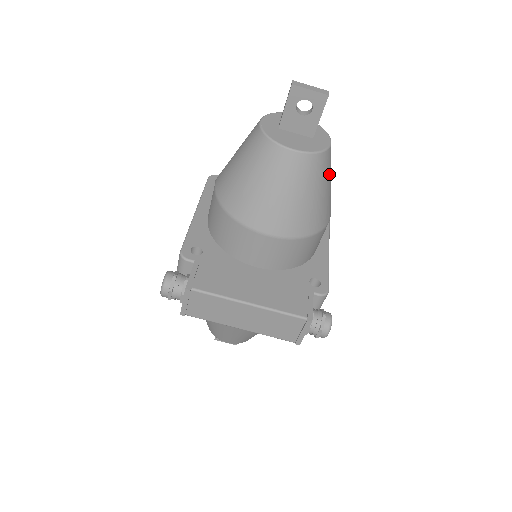
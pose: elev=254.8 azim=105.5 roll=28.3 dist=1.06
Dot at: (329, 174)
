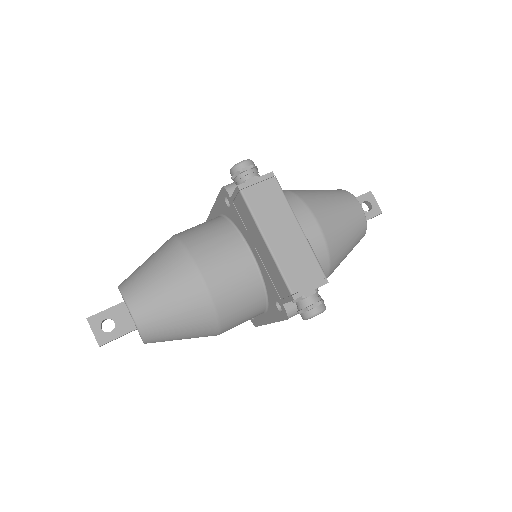
Dot at: (352, 249)
